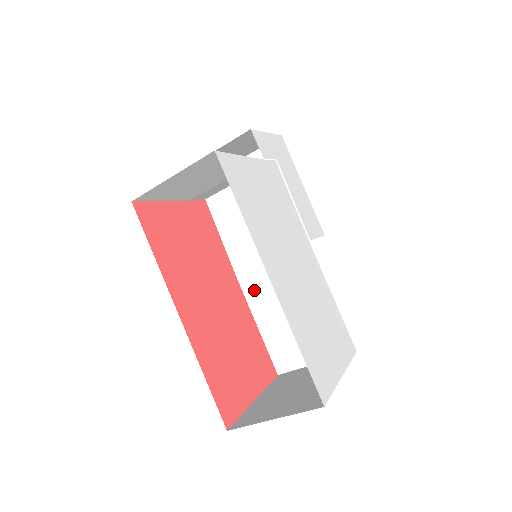
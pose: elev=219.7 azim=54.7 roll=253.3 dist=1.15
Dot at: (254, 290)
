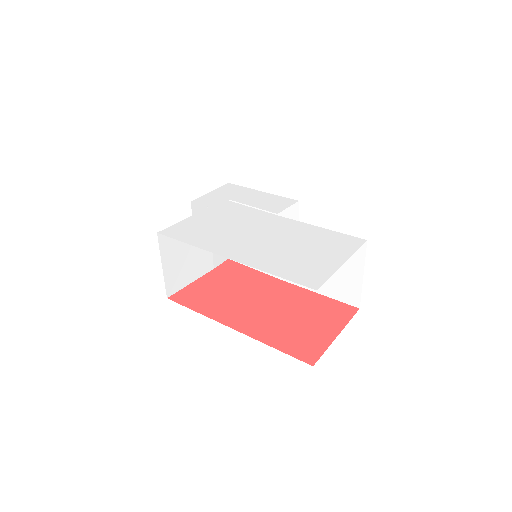
Dot at: occluded
